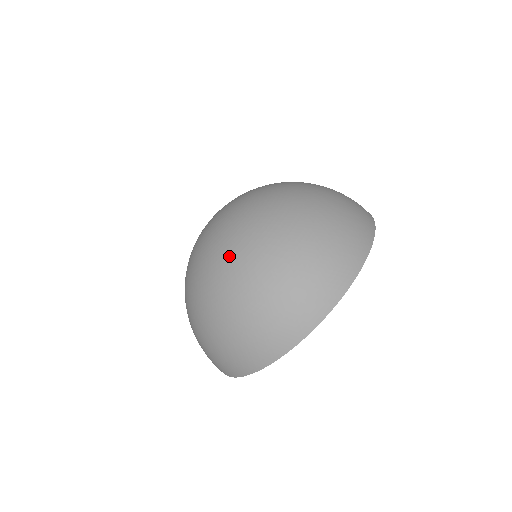
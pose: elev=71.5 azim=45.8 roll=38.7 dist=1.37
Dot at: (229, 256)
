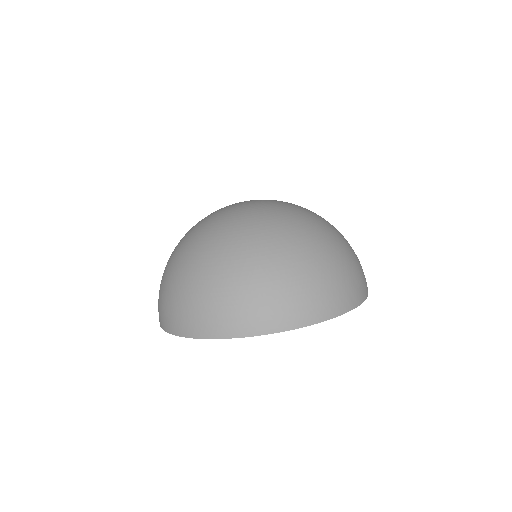
Dot at: (295, 222)
